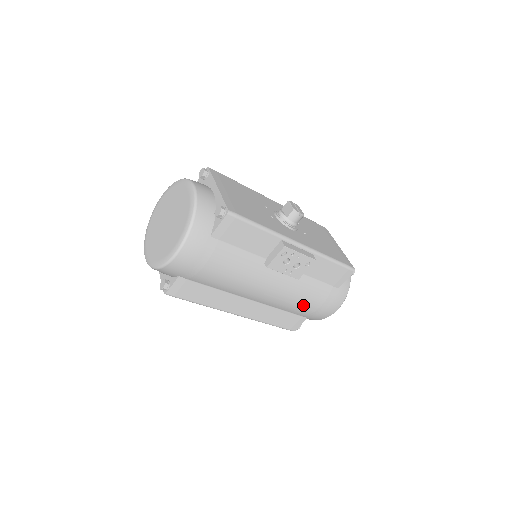
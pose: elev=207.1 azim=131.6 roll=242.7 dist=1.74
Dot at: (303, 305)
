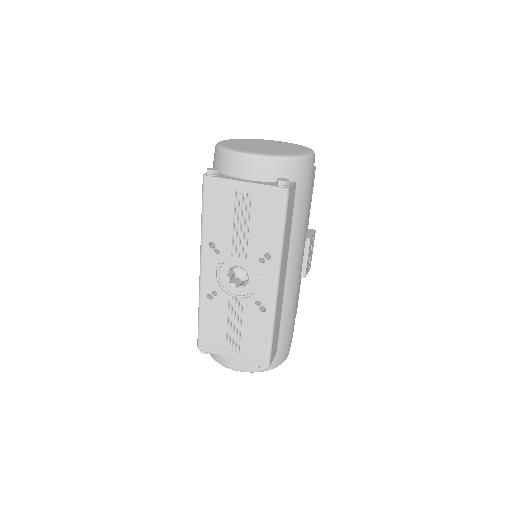
Dot at: (292, 319)
